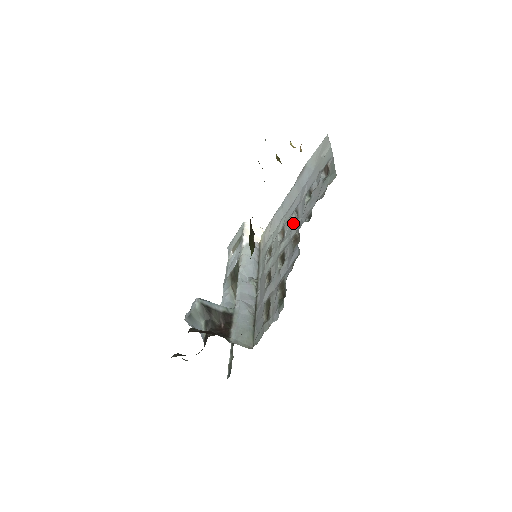
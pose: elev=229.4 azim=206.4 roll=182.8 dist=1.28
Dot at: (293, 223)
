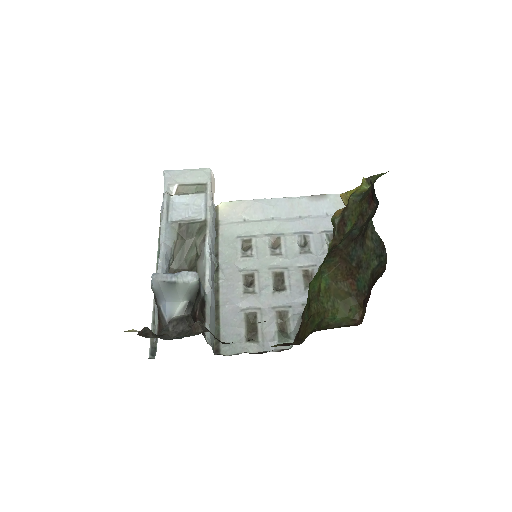
Dot at: (300, 249)
